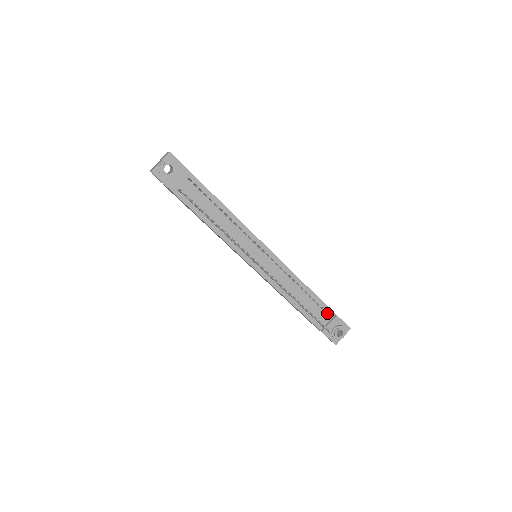
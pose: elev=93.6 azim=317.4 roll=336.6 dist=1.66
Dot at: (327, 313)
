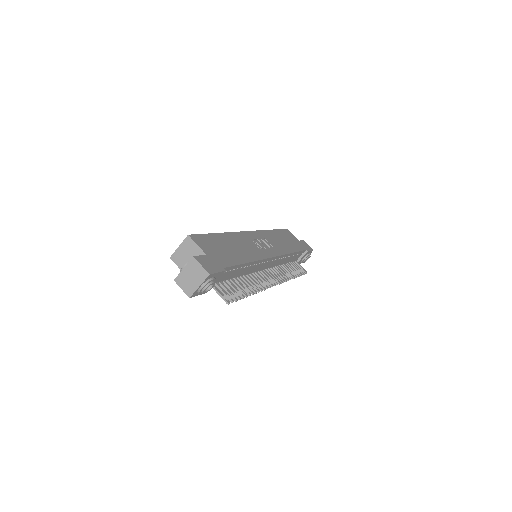
Dot at: occluded
